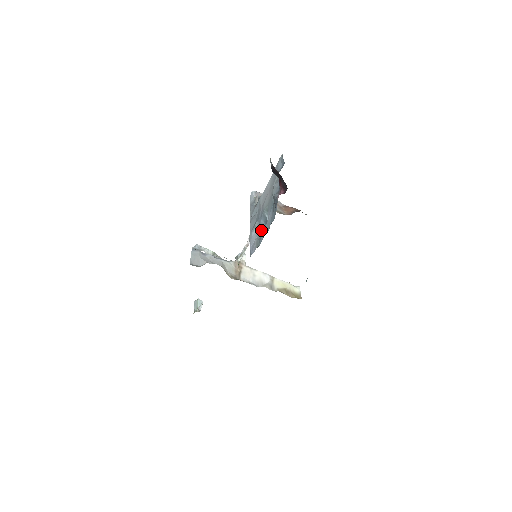
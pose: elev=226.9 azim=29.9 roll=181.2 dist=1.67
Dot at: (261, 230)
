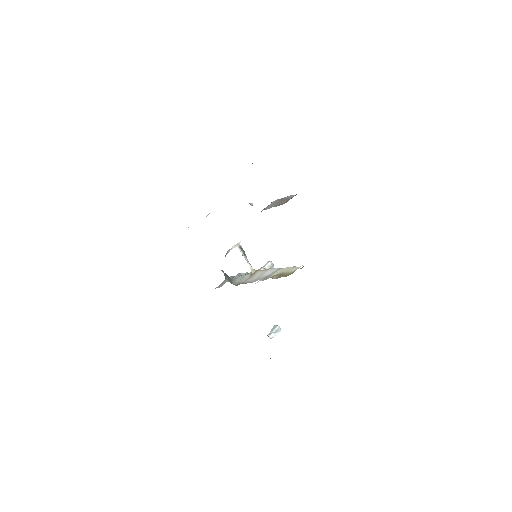
Dot at: occluded
